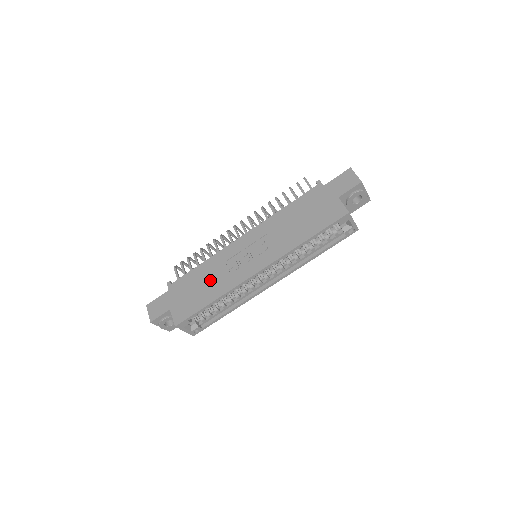
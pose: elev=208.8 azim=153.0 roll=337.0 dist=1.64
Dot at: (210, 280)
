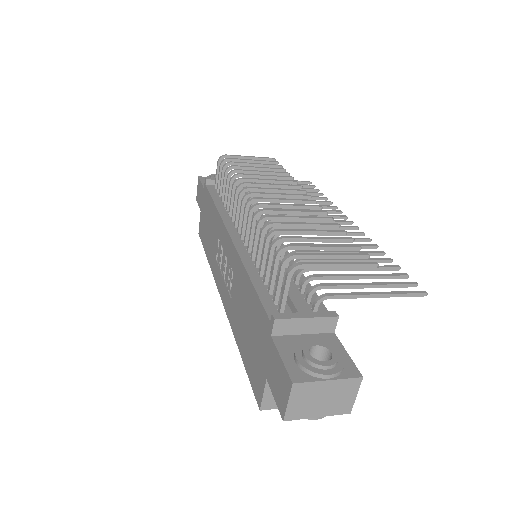
Dot at: (211, 236)
